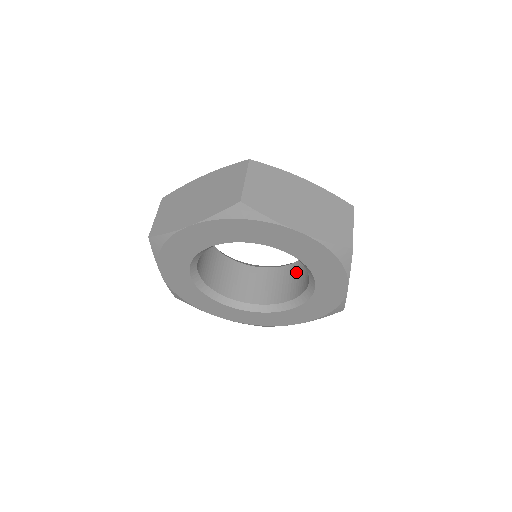
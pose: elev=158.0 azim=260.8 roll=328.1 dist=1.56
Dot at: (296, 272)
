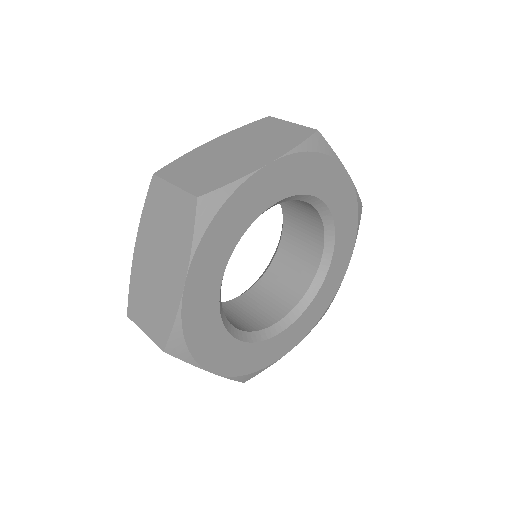
Dot at: (269, 288)
